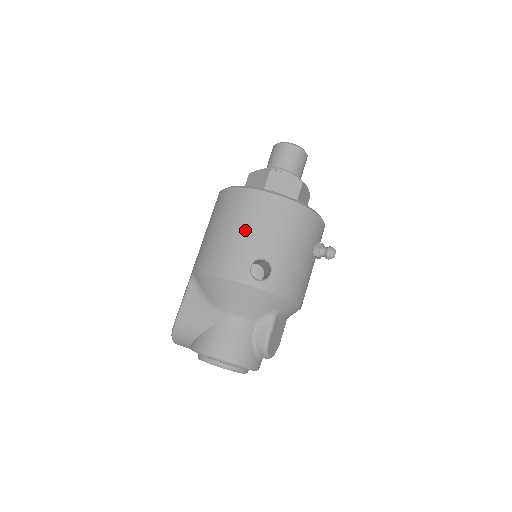
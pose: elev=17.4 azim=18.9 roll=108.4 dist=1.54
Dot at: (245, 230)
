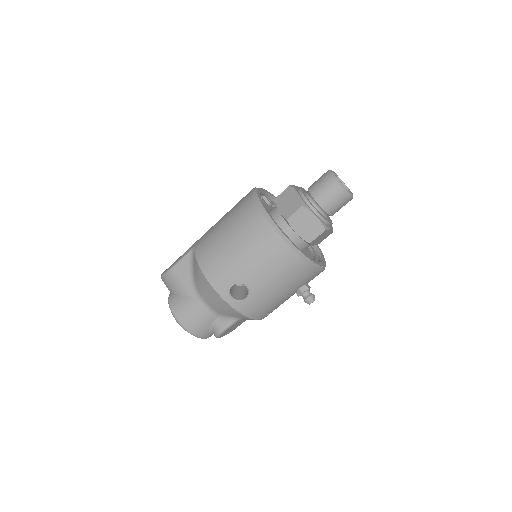
Dot at: (244, 255)
